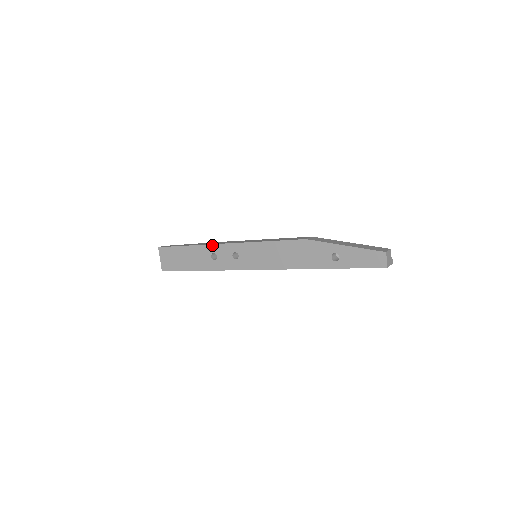
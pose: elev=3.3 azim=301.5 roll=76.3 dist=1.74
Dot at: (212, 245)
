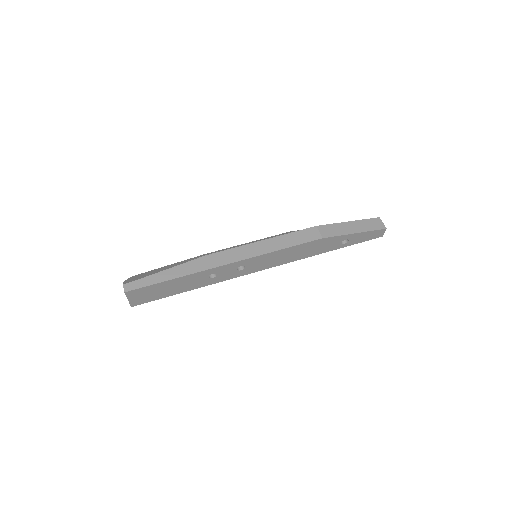
Dot at: (211, 269)
